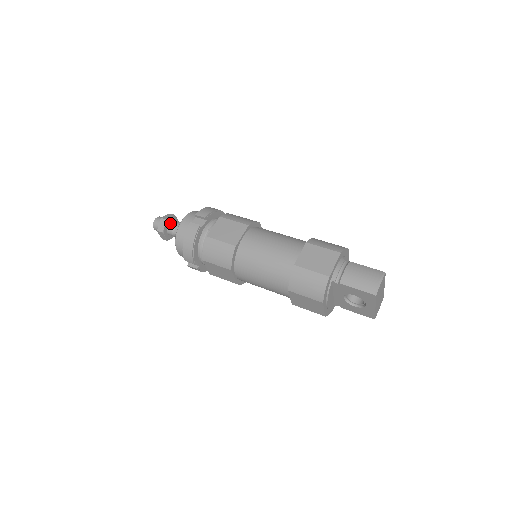
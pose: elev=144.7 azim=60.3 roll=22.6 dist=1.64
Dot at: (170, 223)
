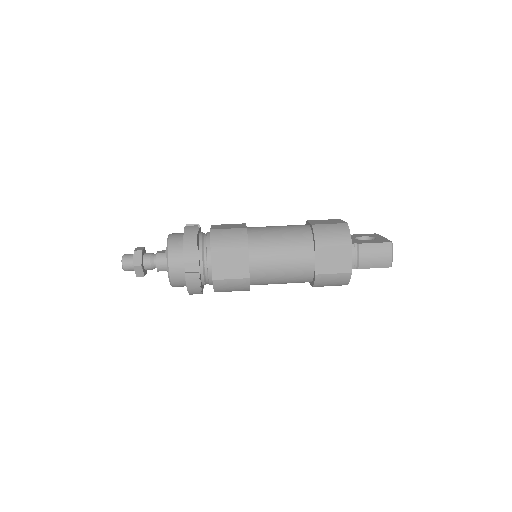
Dot at: (144, 263)
